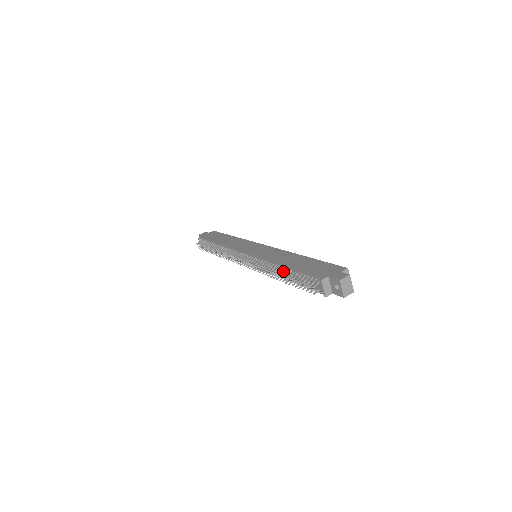
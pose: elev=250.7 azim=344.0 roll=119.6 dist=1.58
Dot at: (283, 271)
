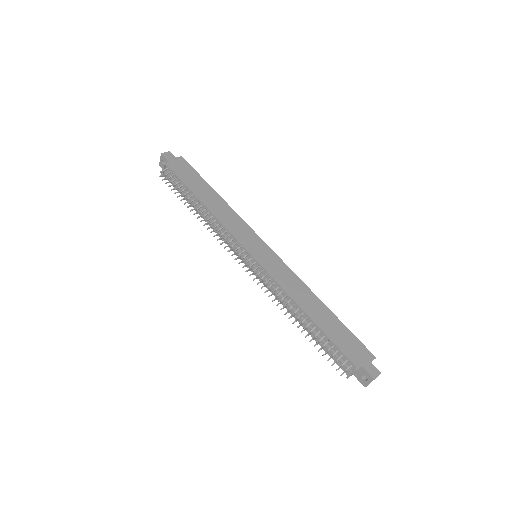
Dot at: (305, 320)
